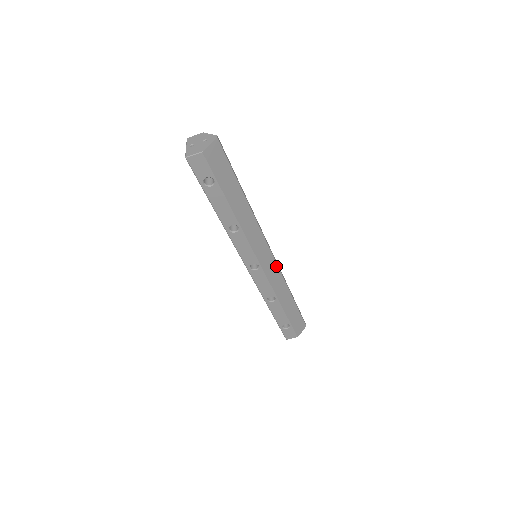
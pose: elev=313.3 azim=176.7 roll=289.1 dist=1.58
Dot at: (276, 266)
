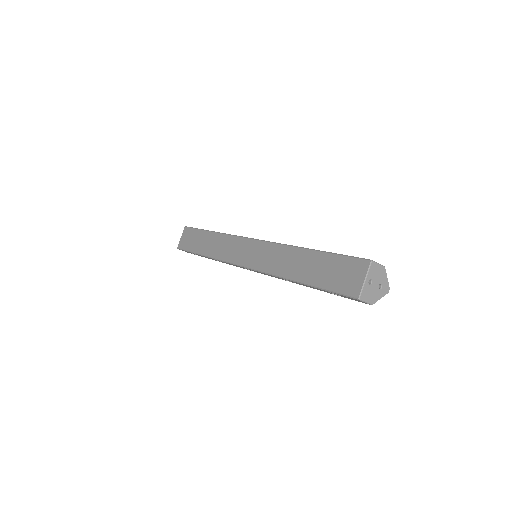
Dot at: occluded
